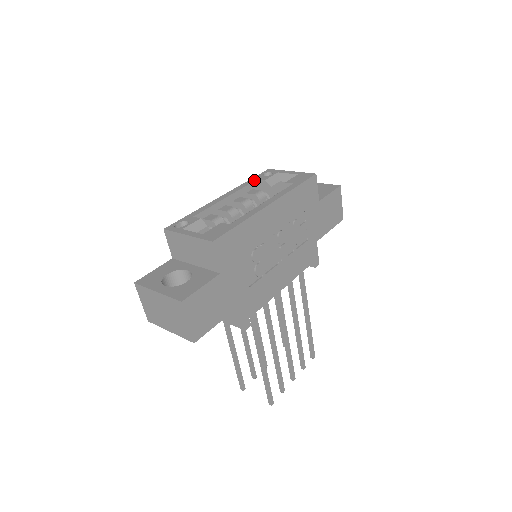
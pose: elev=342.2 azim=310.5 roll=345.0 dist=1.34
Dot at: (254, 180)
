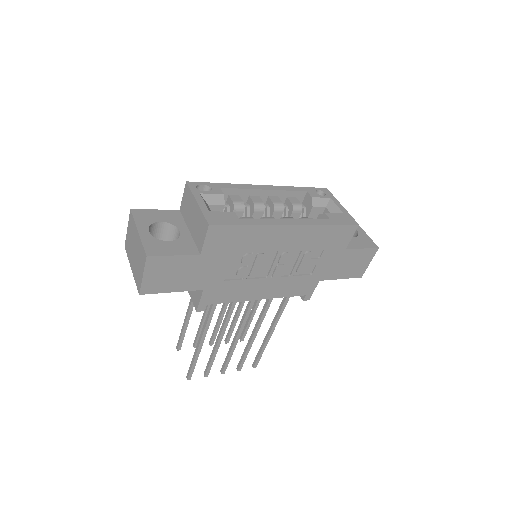
Dot at: (303, 190)
